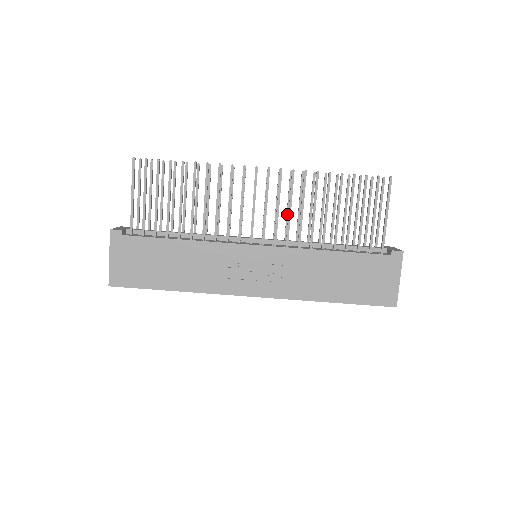
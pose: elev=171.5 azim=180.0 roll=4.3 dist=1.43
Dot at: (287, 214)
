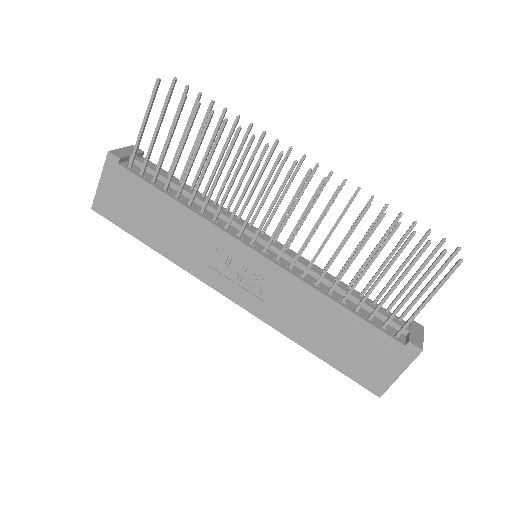
Dot at: occluded
